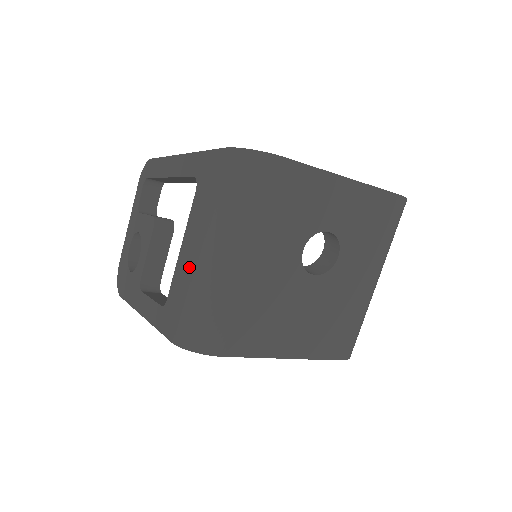
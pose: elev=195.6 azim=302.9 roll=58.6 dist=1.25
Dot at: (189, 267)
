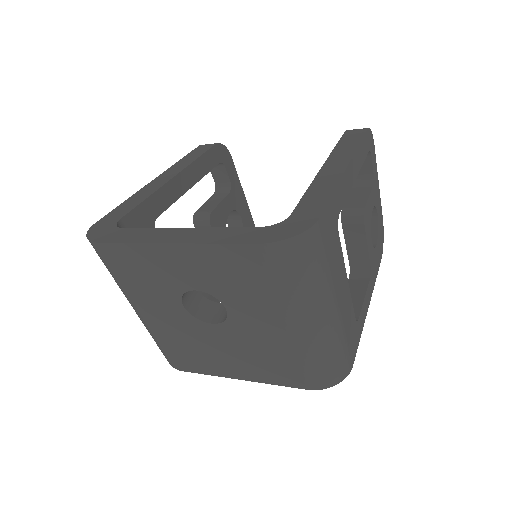
Dot at: occluded
